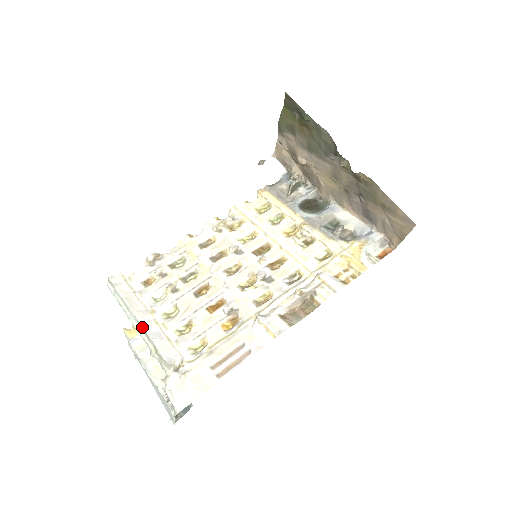
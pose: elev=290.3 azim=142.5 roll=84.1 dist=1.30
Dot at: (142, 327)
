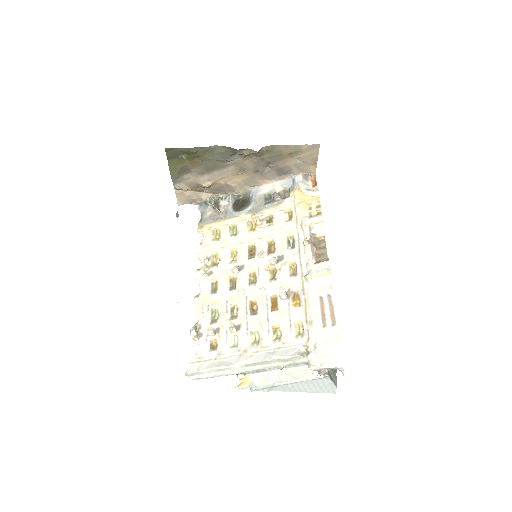
Dot at: (254, 363)
